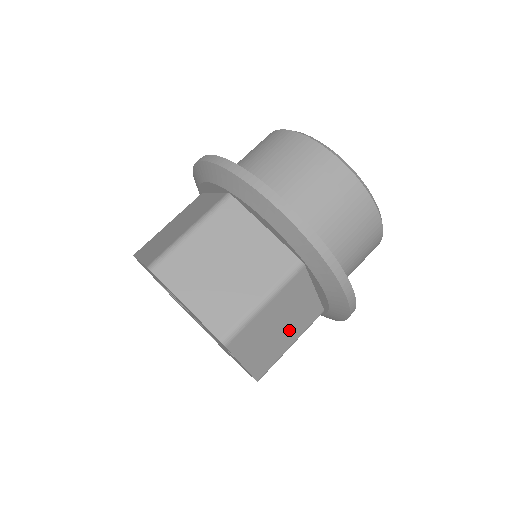
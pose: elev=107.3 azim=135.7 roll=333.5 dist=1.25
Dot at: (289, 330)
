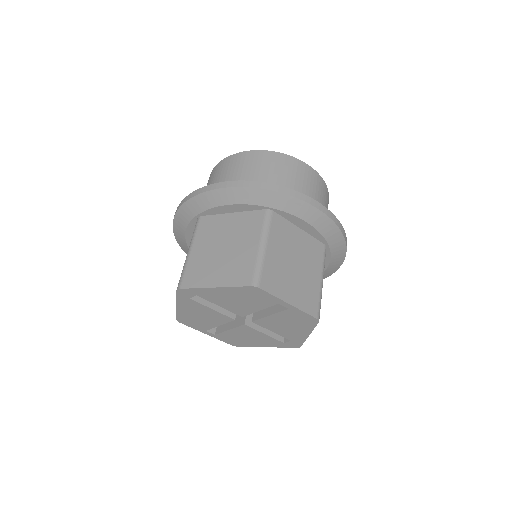
Dot at: (307, 267)
